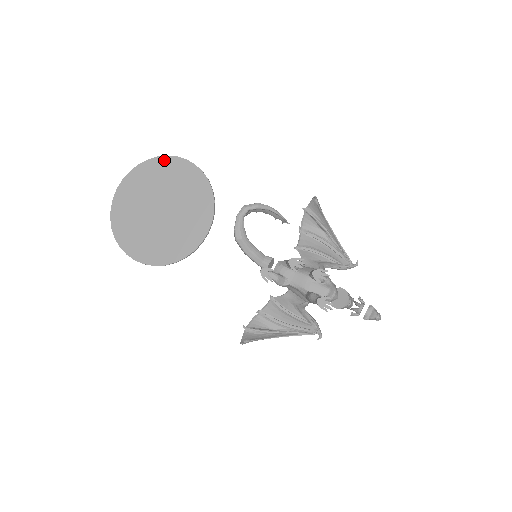
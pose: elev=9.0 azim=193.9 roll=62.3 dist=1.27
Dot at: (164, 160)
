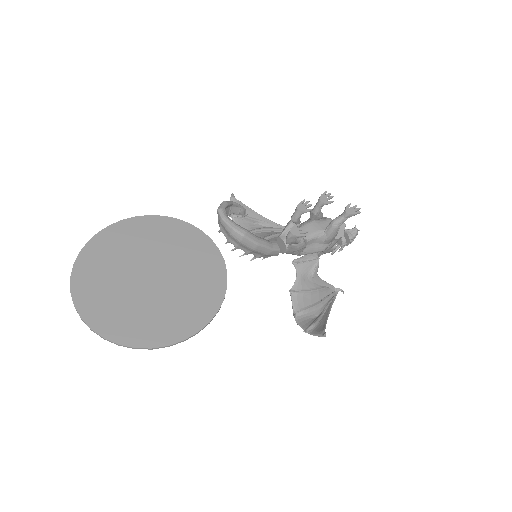
Dot at: (99, 238)
